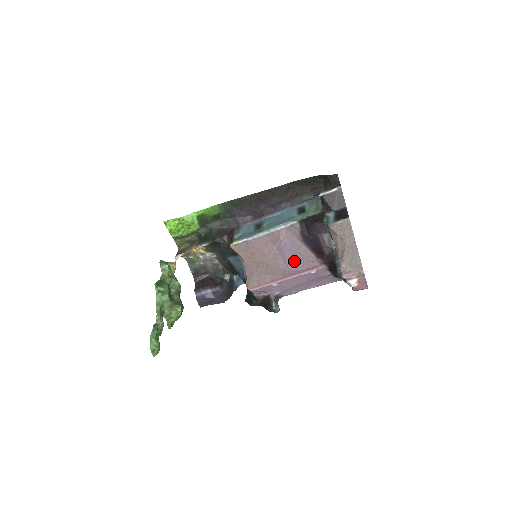
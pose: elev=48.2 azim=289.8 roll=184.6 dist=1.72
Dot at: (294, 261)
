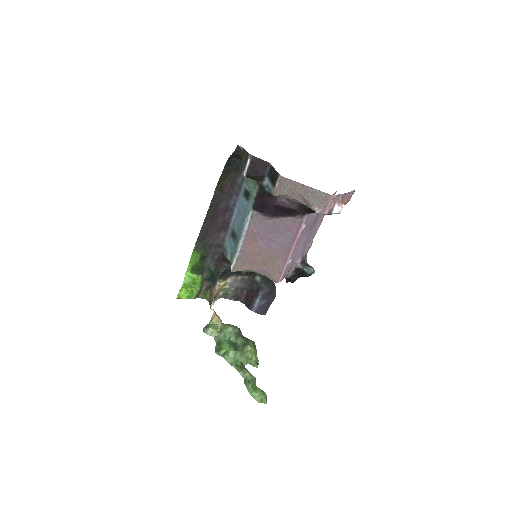
Dot at: (282, 236)
